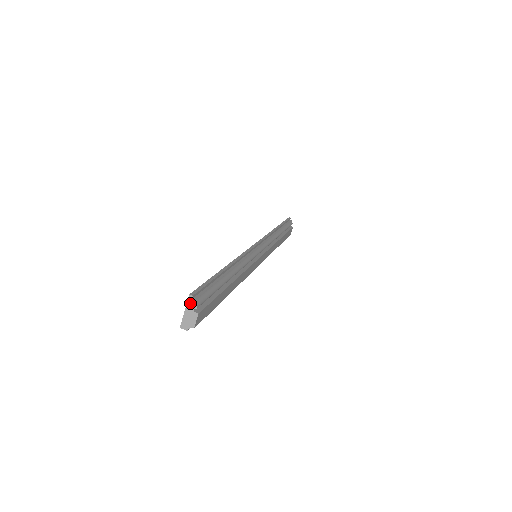
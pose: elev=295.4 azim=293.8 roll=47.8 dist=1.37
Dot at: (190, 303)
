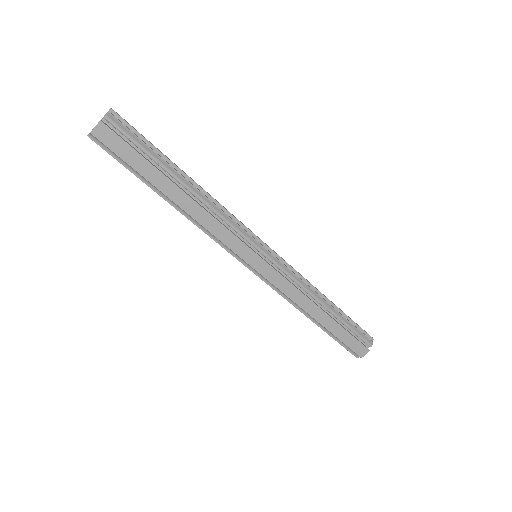
Dot at: (106, 114)
